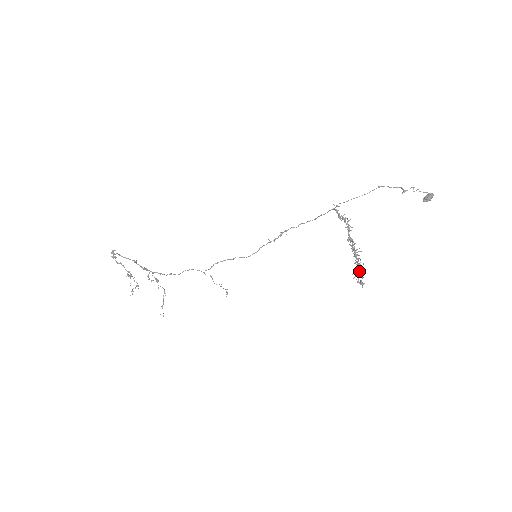
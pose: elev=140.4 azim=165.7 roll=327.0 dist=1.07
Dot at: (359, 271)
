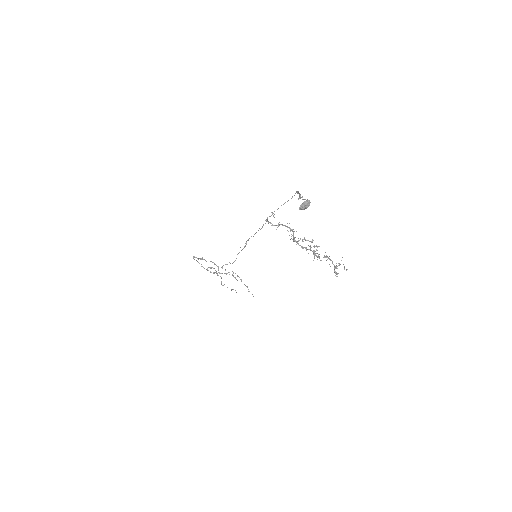
Dot at: (332, 262)
